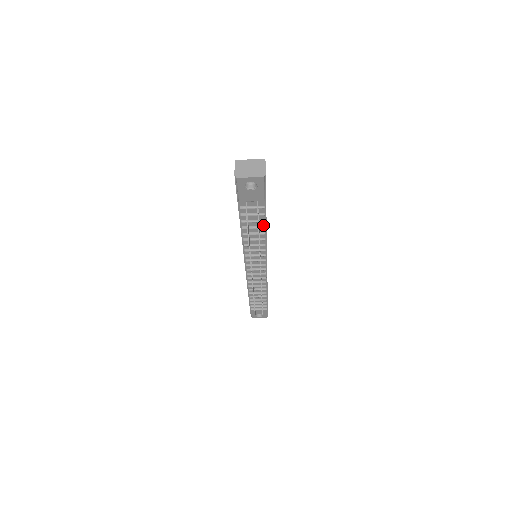
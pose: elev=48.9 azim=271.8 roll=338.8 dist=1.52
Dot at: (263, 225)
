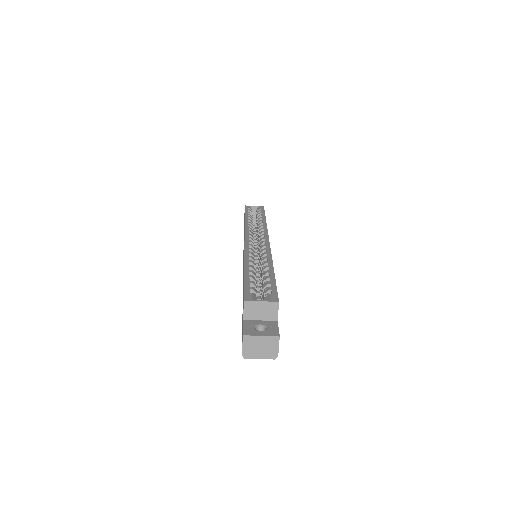
Dot at: occluded
